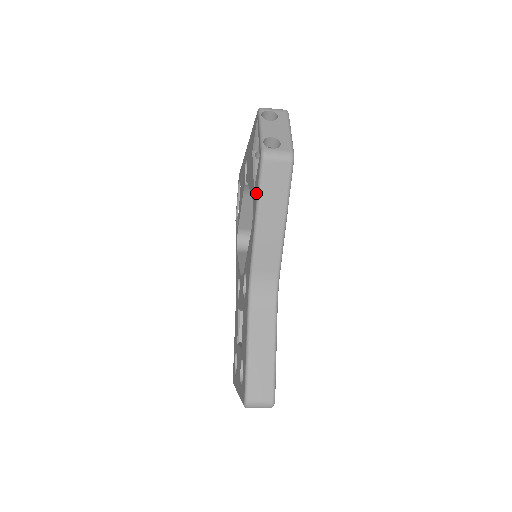
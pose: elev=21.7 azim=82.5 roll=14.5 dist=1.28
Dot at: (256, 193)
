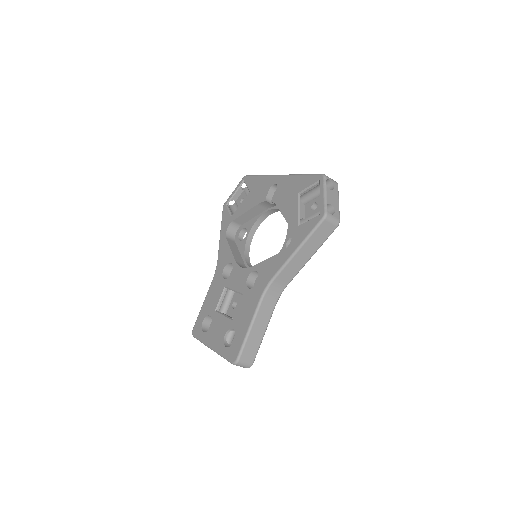
Dot at: (305, 234)
